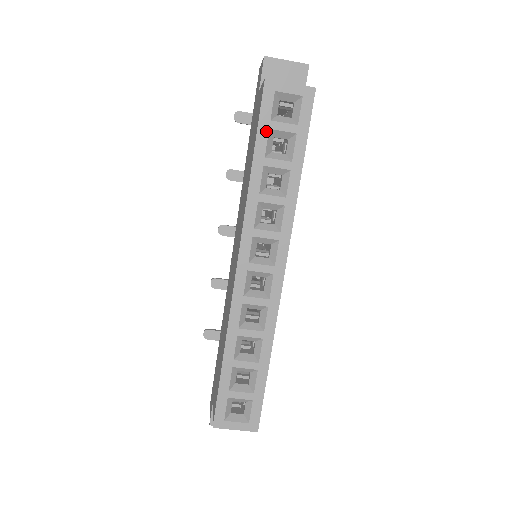
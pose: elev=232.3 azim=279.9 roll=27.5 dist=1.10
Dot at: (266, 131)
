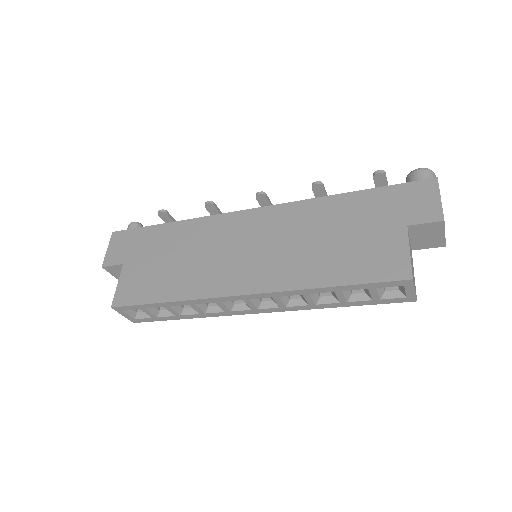
Dot at: (365, 288)
